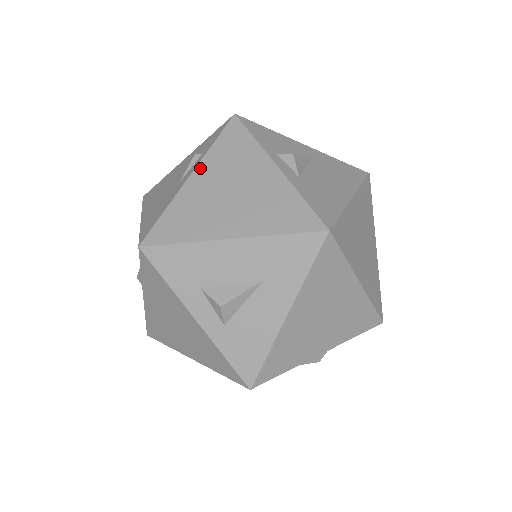
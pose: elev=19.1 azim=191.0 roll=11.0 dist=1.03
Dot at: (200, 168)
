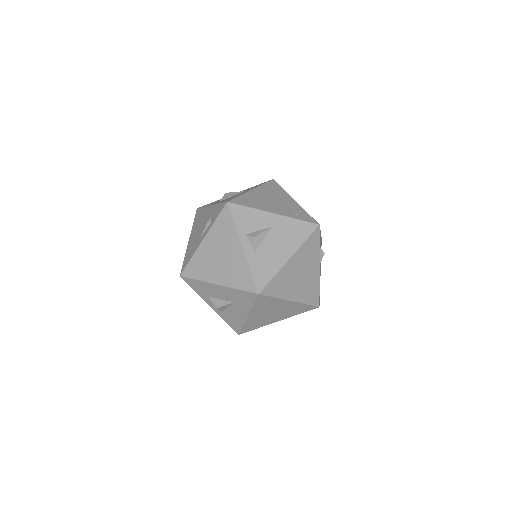
Dot at: (208, 237)
